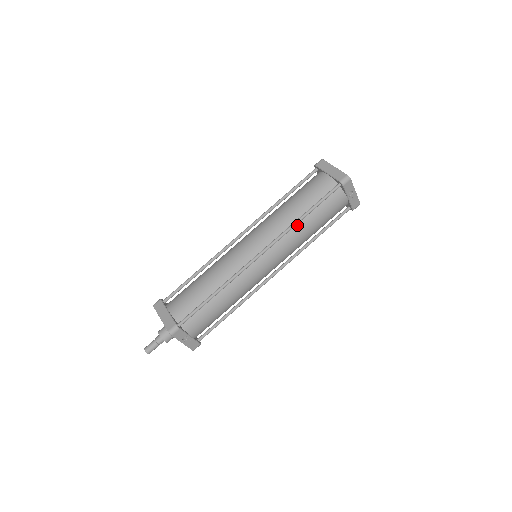
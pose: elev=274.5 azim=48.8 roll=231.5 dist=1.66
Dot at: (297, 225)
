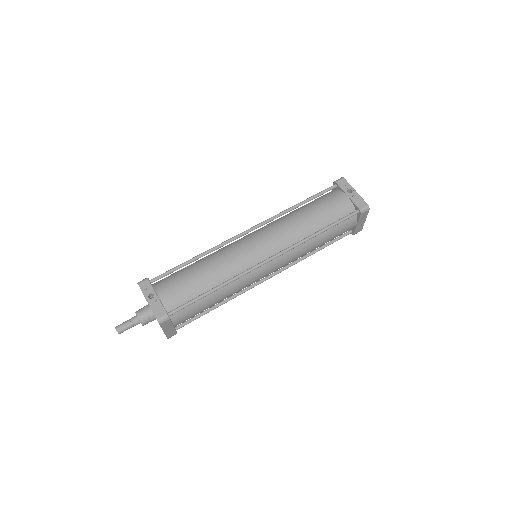
Dot at: (291, 214)
